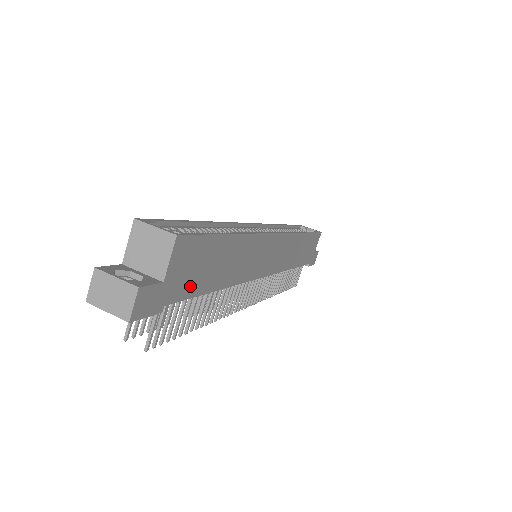
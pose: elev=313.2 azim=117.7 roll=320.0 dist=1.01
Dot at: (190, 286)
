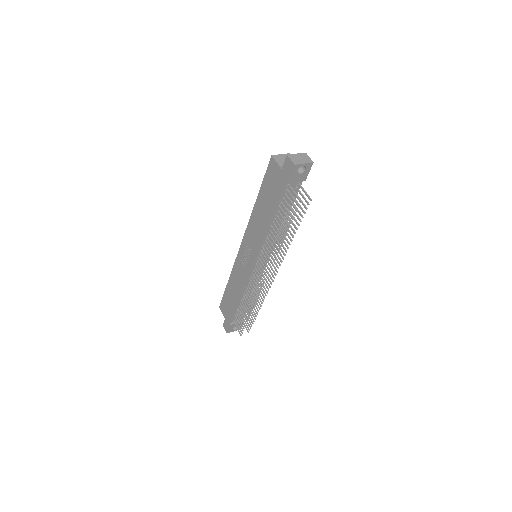
Dot at: occluded
